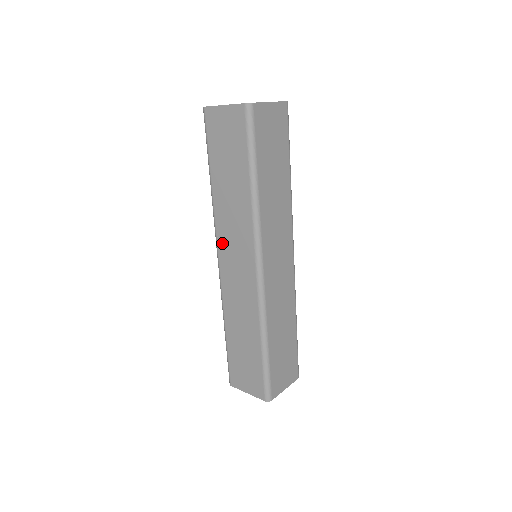
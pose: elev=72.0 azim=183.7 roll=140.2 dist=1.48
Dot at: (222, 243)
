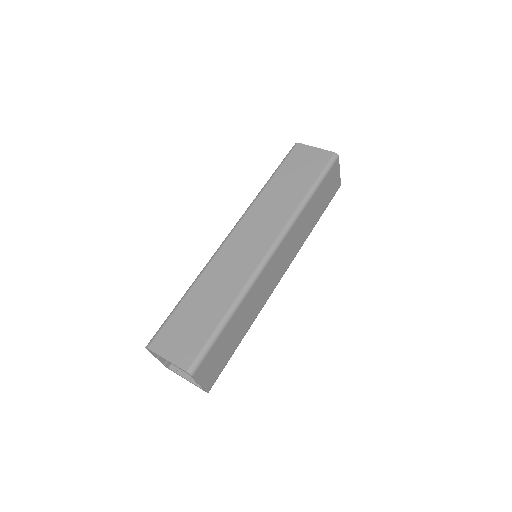
Dot at: (246, 222)
